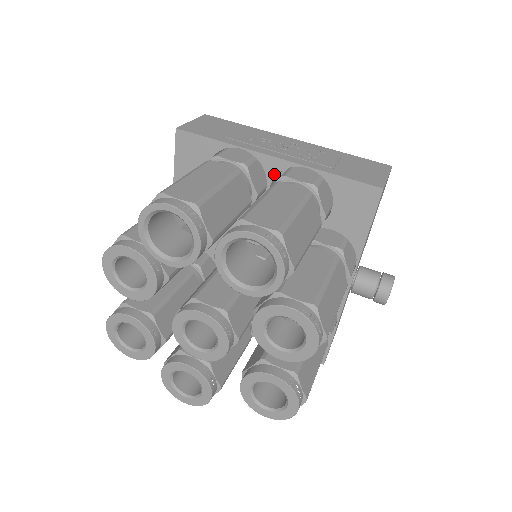
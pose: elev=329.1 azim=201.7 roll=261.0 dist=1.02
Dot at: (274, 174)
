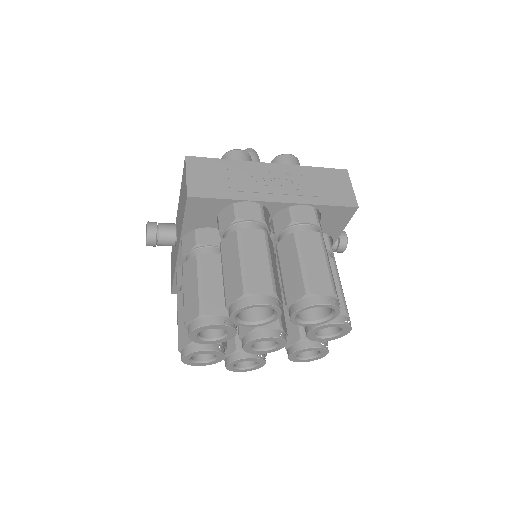
Dot at: (276, 211)
